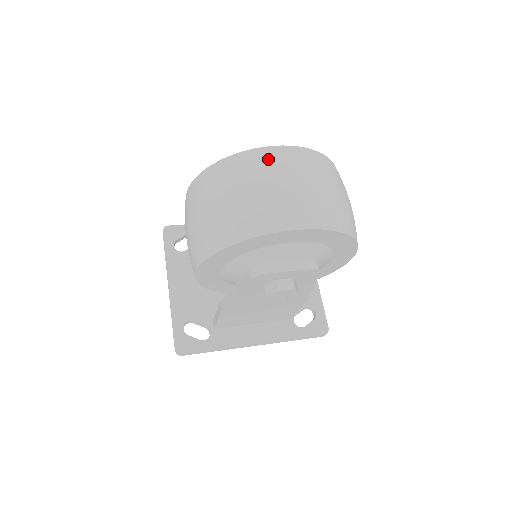
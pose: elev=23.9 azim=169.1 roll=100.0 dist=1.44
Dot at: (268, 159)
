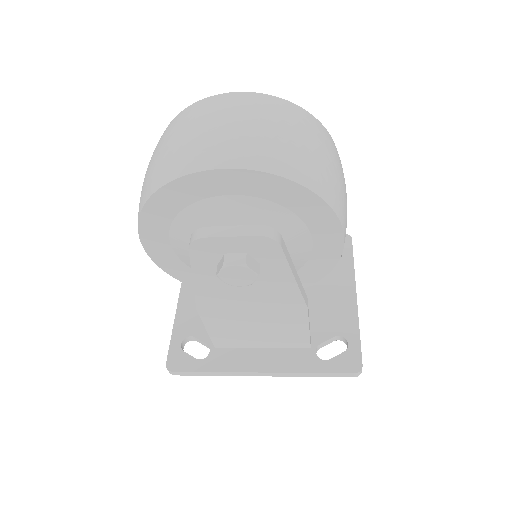
Dot at: (212, 104)
